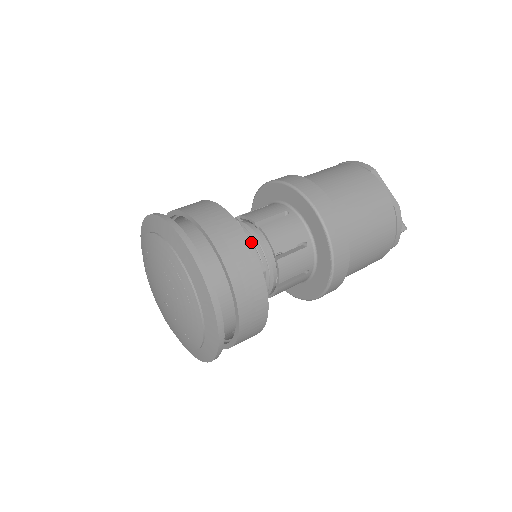
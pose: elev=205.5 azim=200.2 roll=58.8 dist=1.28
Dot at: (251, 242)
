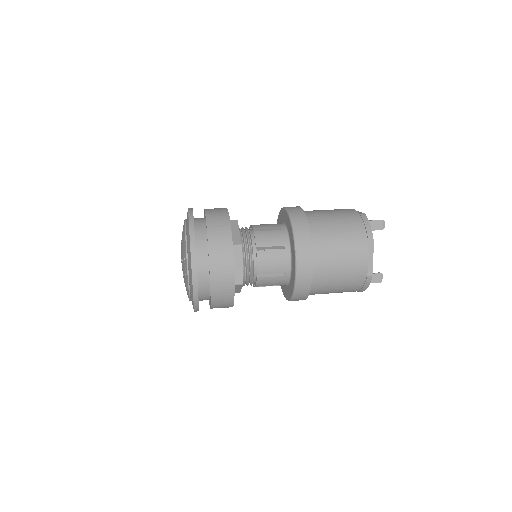
Dot at: (245, 261)
